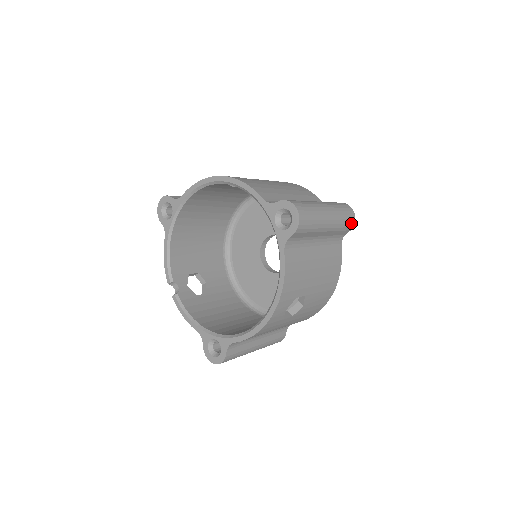
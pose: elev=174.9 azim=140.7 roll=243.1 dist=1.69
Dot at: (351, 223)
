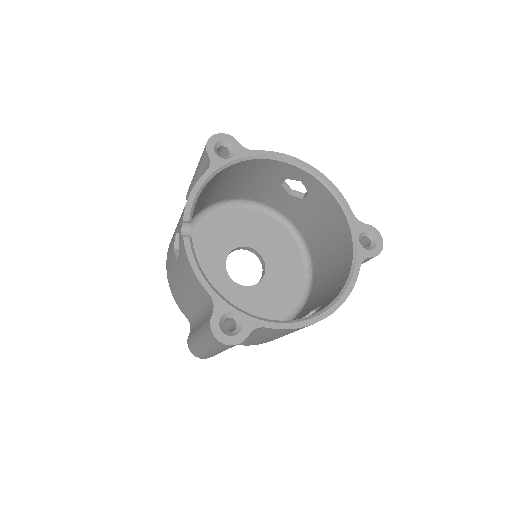
Dot at: occluded
